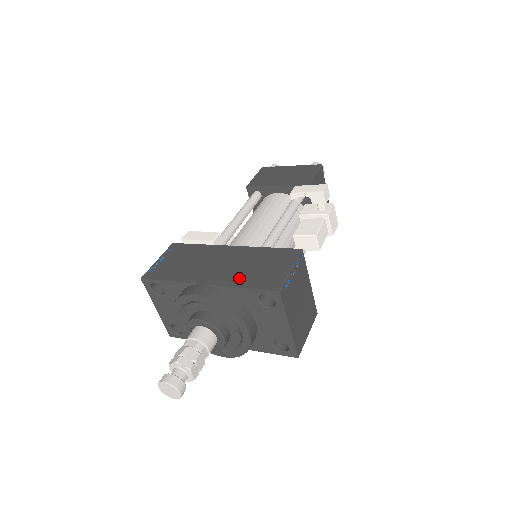
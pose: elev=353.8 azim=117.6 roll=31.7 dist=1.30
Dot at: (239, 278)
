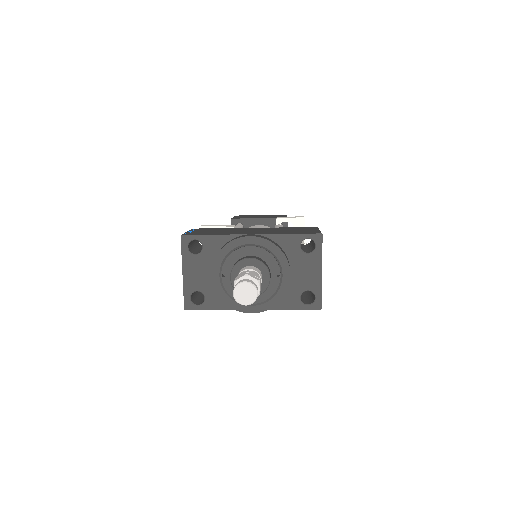
Dot at: (280, 232)
